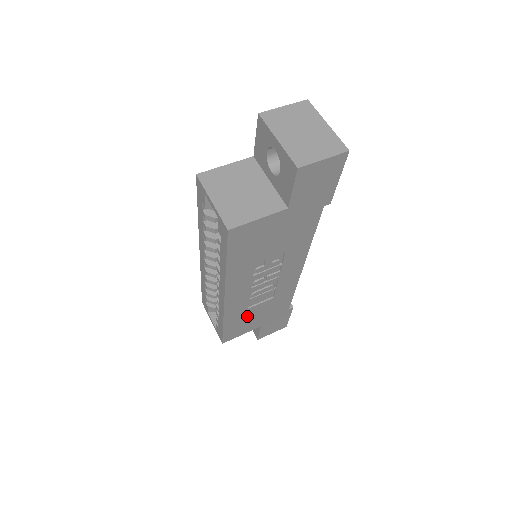
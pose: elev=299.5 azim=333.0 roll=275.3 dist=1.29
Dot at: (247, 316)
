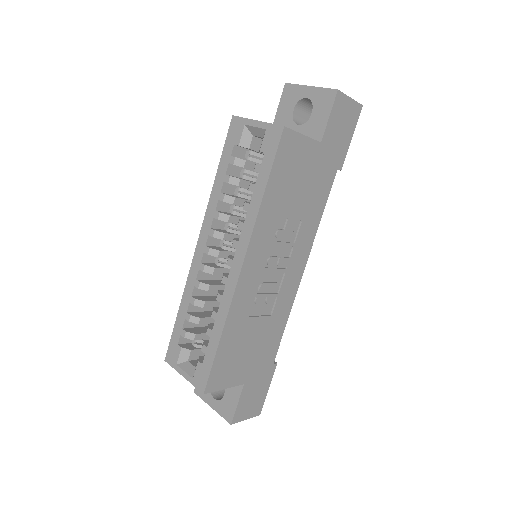
Dot at: (243, 338)
